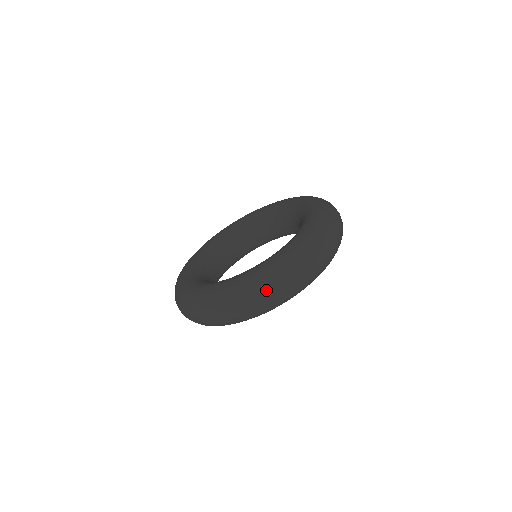
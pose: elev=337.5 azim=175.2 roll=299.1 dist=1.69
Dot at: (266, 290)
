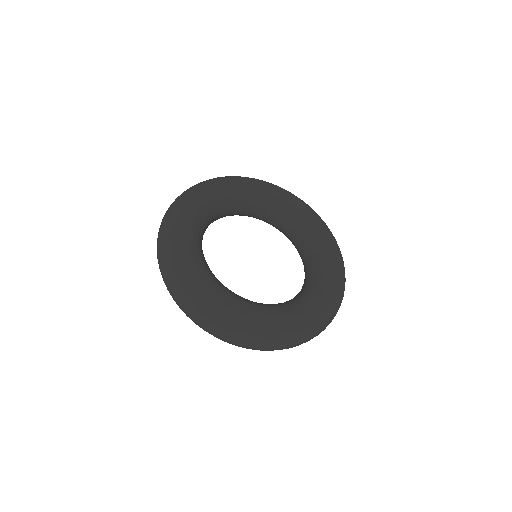
Dot at: (308, 338)
